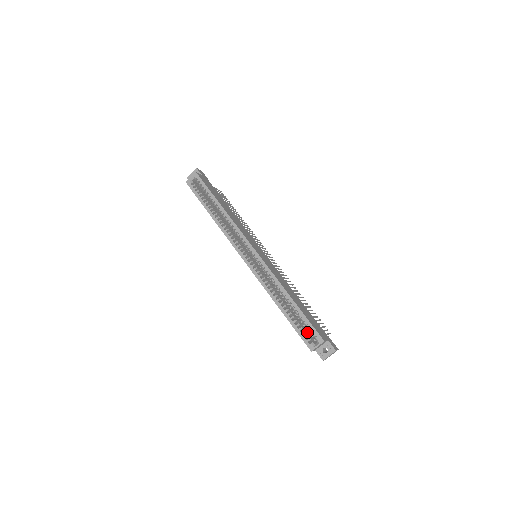
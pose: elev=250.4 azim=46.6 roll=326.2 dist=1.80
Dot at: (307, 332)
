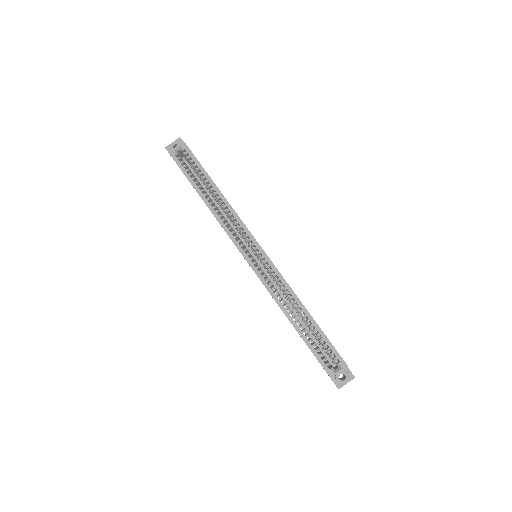
Dot at: occluded
